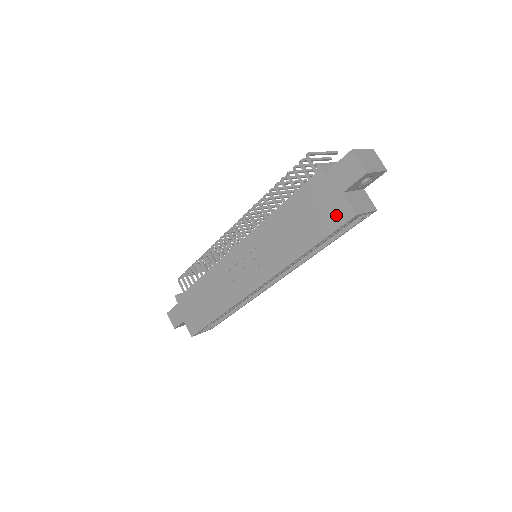
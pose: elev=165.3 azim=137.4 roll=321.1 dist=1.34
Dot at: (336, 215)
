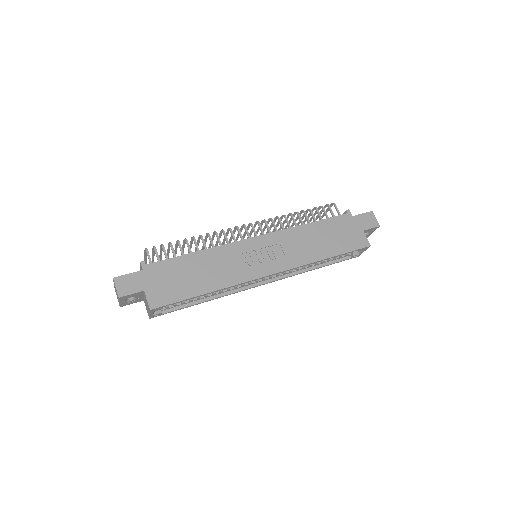
Dot at: (356, 242)
